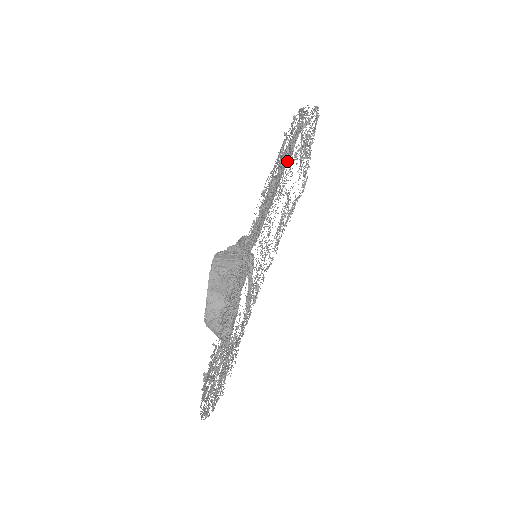
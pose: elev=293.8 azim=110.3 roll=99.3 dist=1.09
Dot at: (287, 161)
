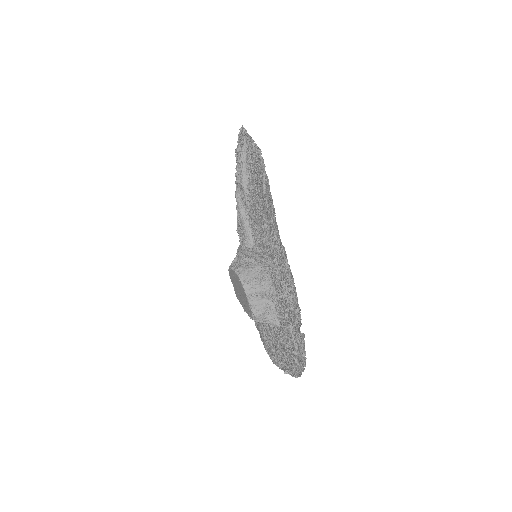
Dot at: (252, 182)
